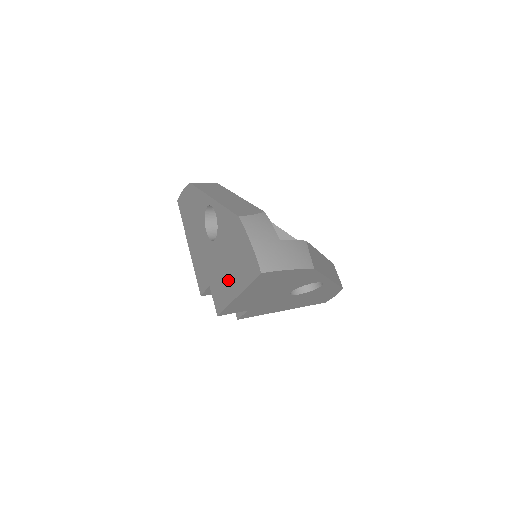
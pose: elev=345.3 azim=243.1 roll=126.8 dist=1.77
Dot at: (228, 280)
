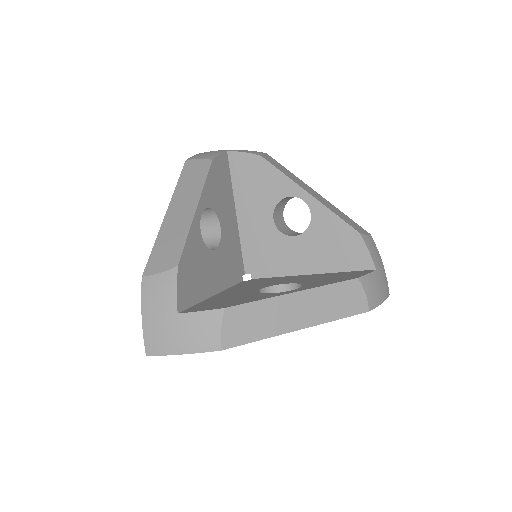
Dot at: occluded
